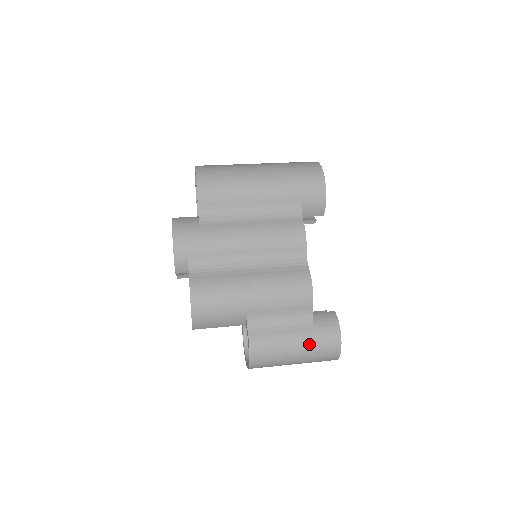
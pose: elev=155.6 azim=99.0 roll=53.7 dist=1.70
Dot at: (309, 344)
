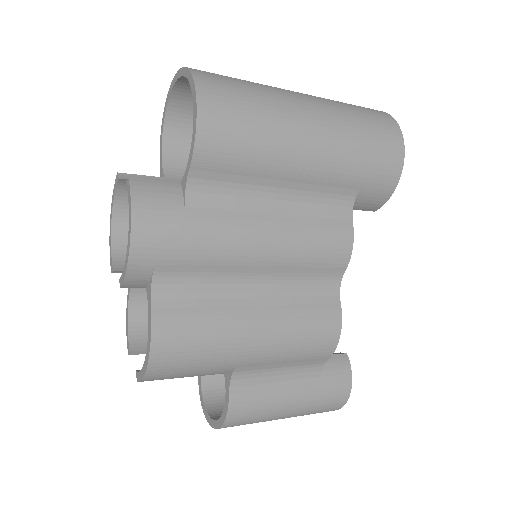
Dot at: (308, 405)
